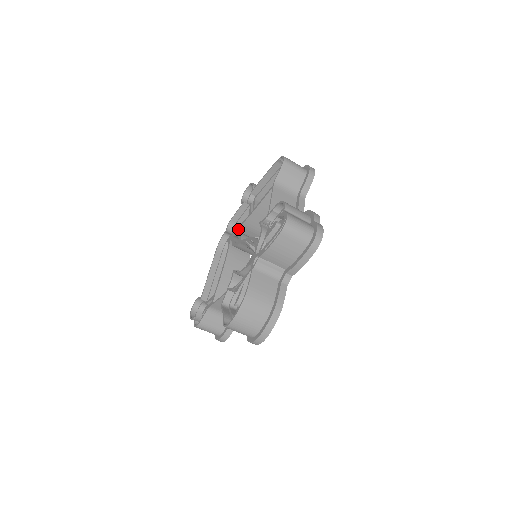
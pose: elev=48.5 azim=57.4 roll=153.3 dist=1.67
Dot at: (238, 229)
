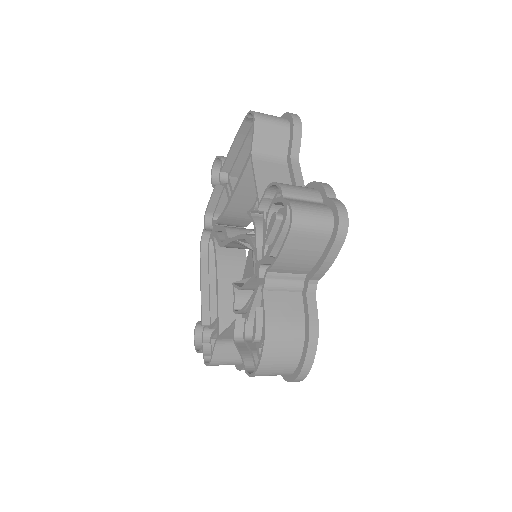
Dot at: (219, 221)
